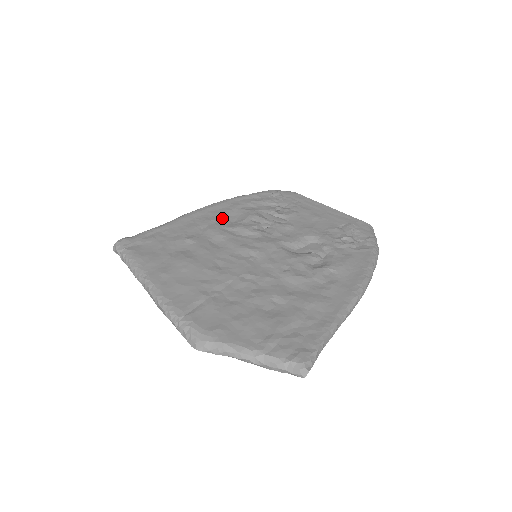
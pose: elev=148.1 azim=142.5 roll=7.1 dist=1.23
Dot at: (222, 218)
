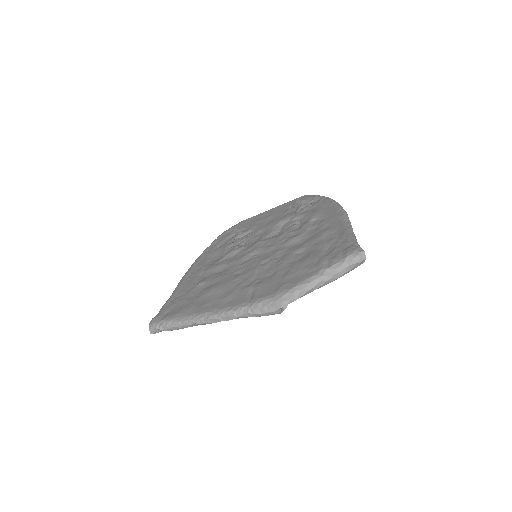
Dot at: (208, 263)
